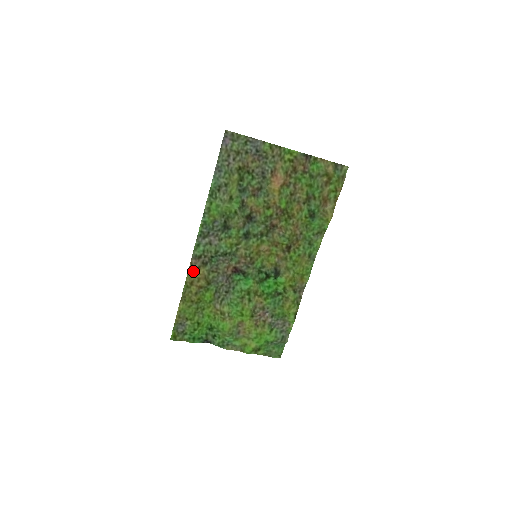
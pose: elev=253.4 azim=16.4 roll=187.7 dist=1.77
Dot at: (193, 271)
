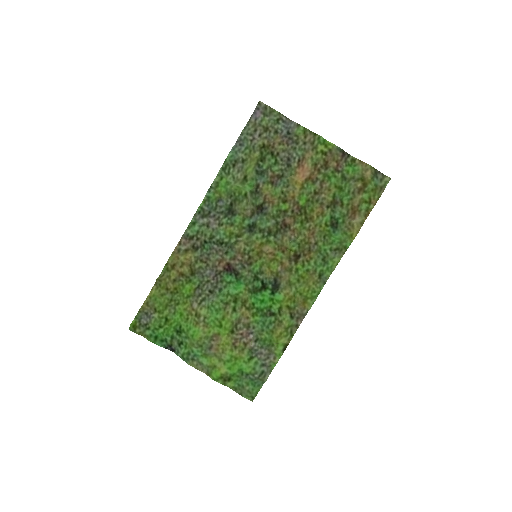
Dot at: (179, 252)
